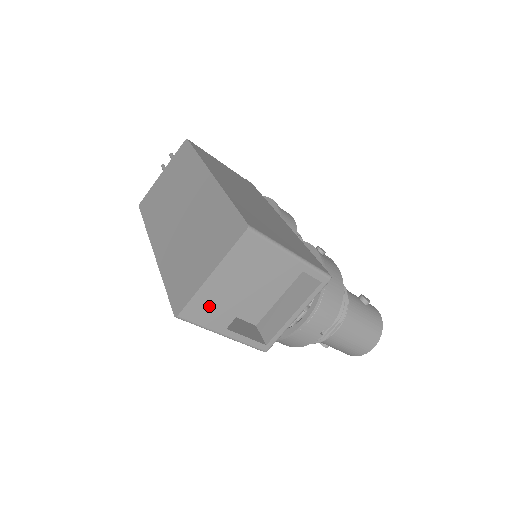
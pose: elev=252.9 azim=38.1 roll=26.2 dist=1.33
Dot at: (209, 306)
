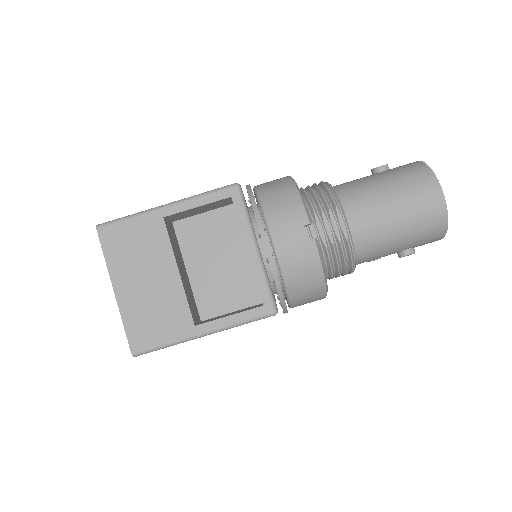
Dot at: (149, 319)
